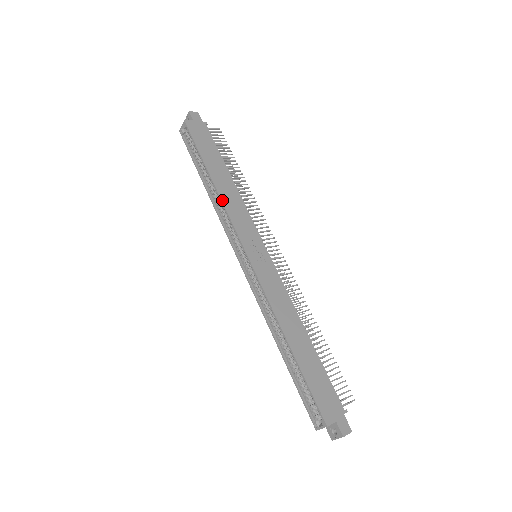
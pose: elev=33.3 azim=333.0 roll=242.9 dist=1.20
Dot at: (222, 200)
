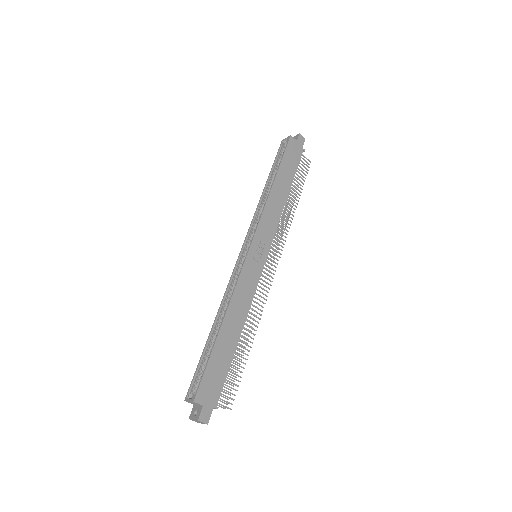
Dot at: (267, 201)
